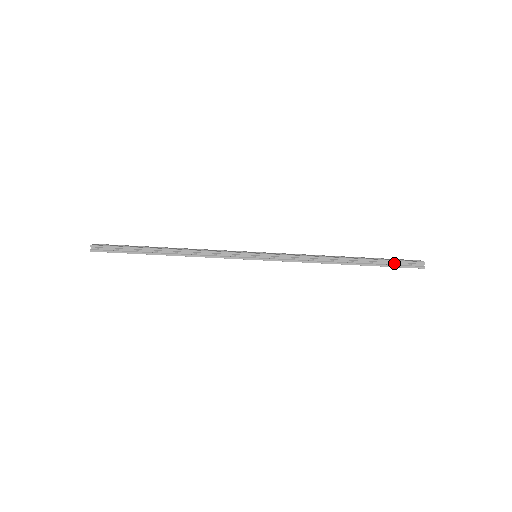
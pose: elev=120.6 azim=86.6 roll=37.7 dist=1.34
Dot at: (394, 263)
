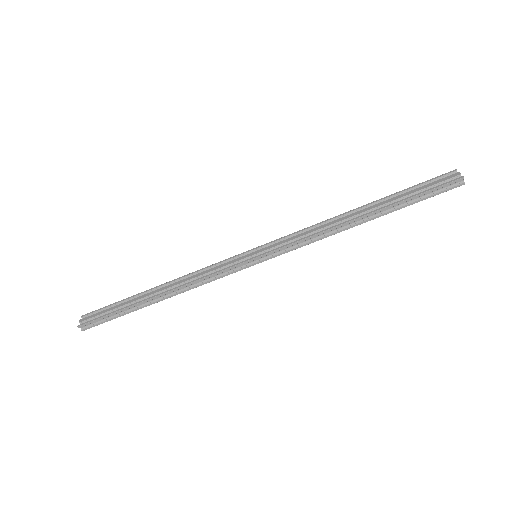
Dot at: (424, 194)
